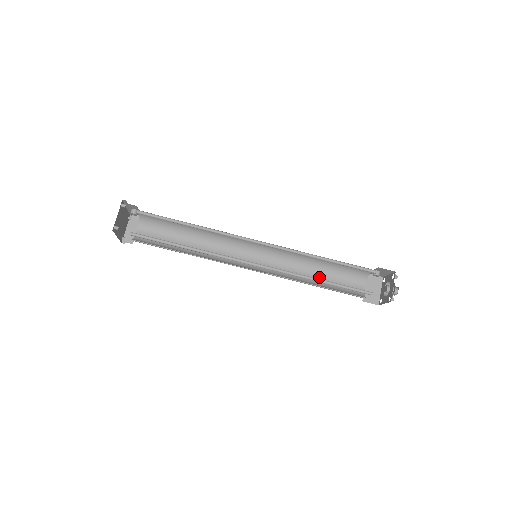
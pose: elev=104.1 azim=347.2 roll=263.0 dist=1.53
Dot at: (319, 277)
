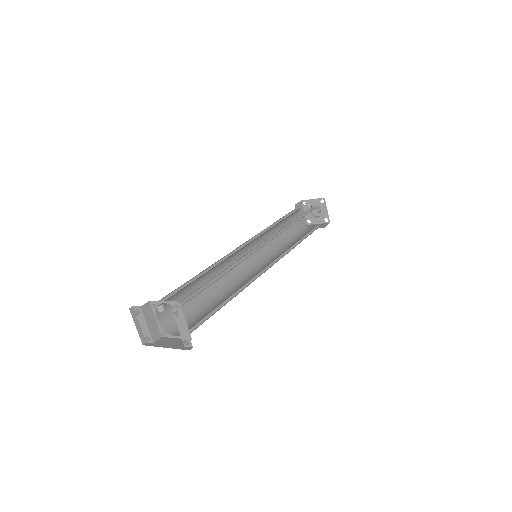
Dot at: (279, 234)
